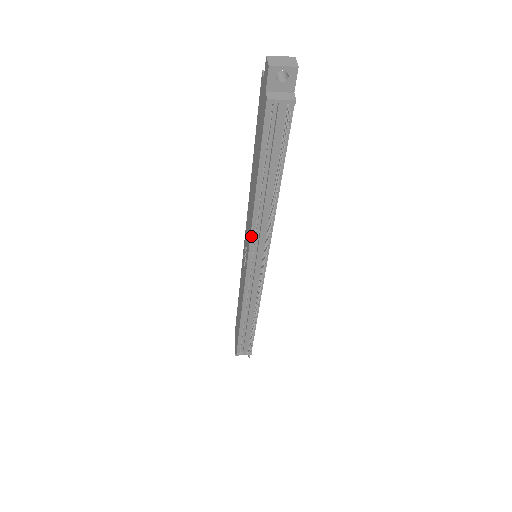
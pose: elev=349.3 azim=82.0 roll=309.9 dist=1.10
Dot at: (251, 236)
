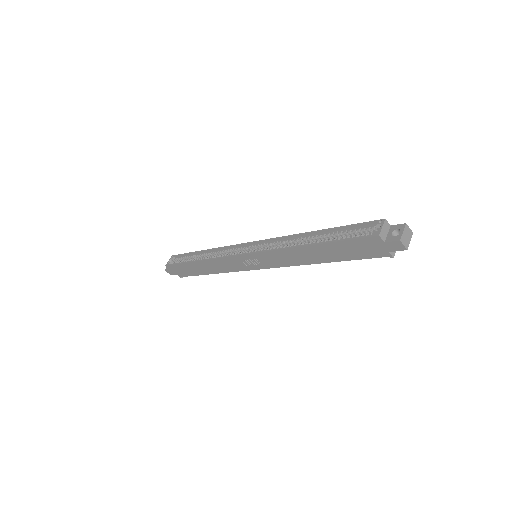
Dot at: (285, 266)
